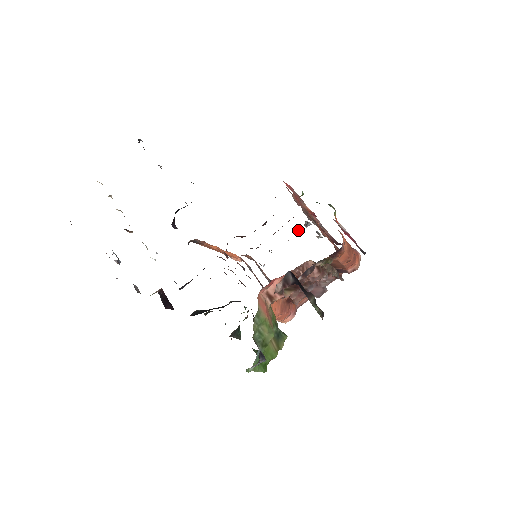
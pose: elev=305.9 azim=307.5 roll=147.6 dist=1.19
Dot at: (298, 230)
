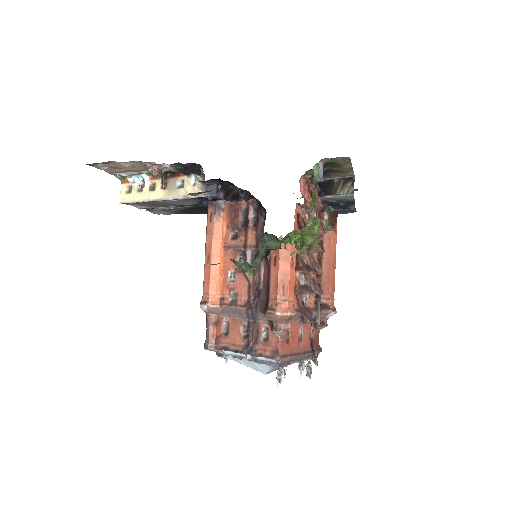
Dot at: occluded
